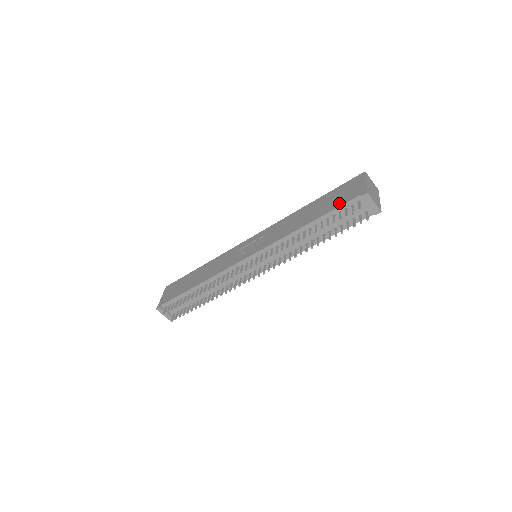
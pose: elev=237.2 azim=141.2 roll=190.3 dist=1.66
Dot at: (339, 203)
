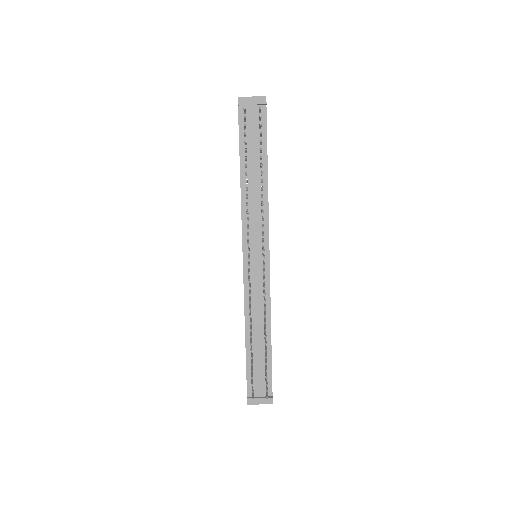
Dot at: occluded
